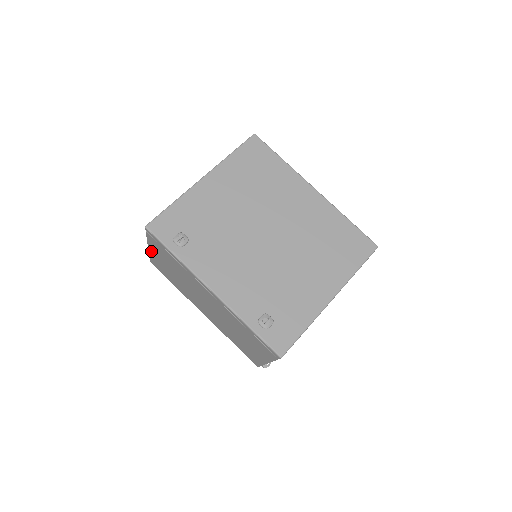
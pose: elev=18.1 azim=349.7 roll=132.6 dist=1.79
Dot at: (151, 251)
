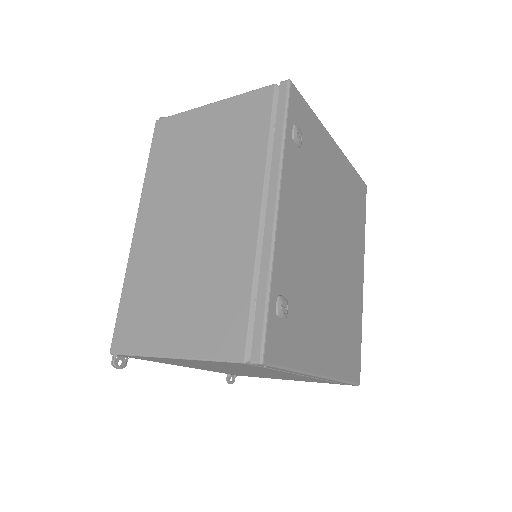
Dot at: (209, 109)
